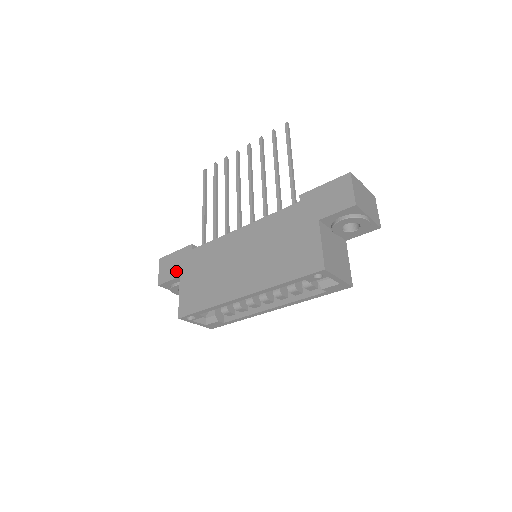
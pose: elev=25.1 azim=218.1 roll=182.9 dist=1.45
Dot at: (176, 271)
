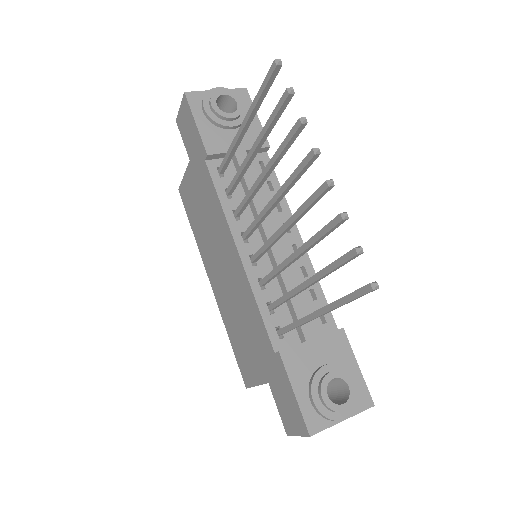
Dot at: (189, 148)
